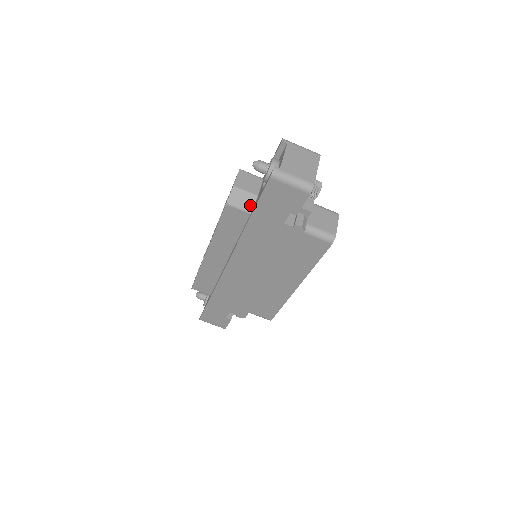
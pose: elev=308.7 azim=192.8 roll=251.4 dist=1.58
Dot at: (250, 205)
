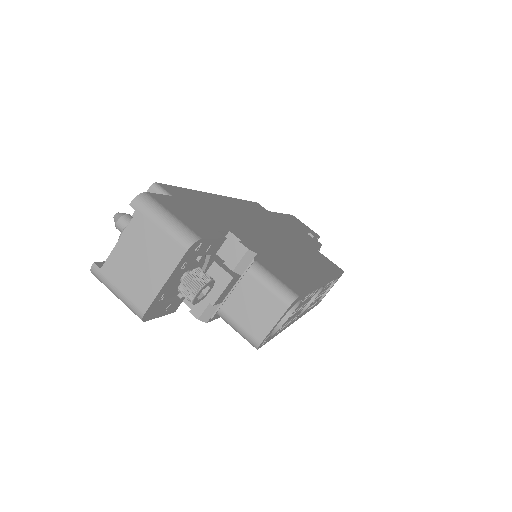
Dot at: occluded
